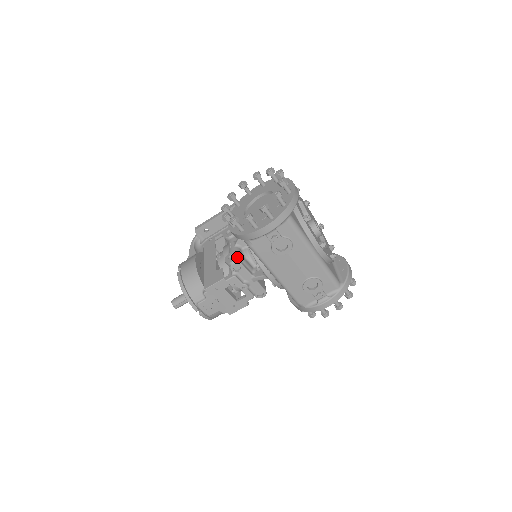
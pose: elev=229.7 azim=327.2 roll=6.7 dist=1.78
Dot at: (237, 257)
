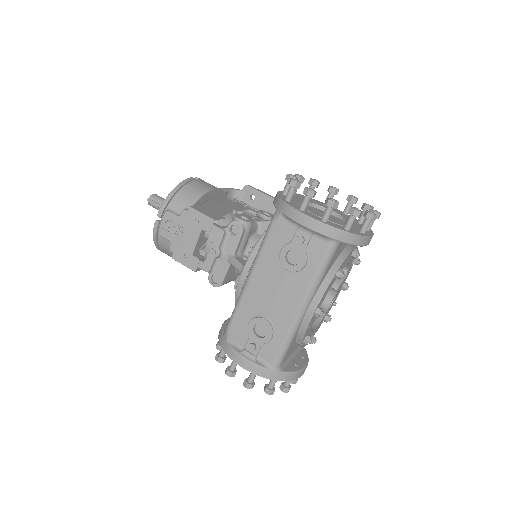
Dot at: (248, 223)
